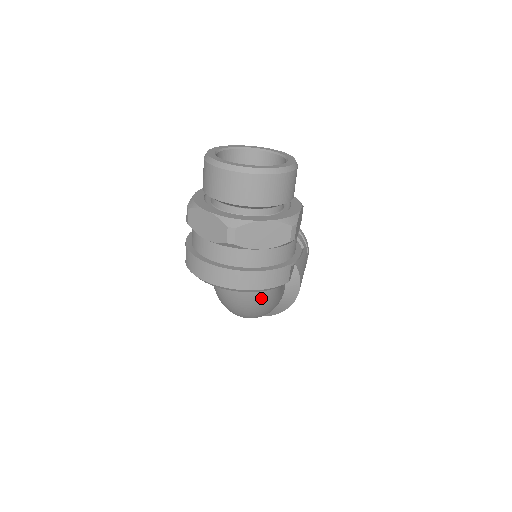
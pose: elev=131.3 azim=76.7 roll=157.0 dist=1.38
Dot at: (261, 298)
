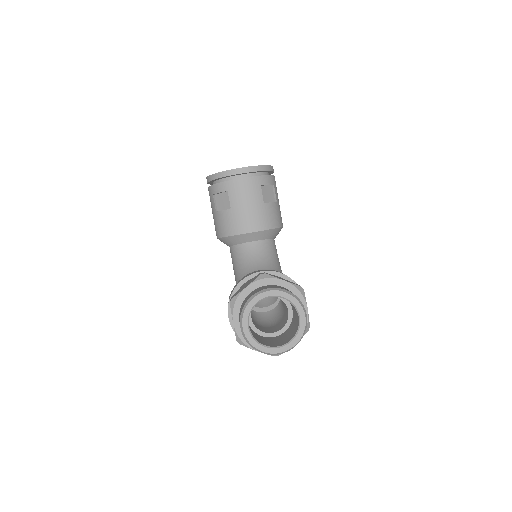
Dot at: occluded
